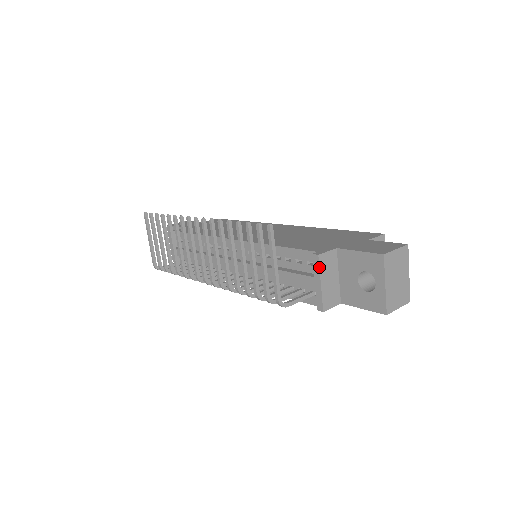
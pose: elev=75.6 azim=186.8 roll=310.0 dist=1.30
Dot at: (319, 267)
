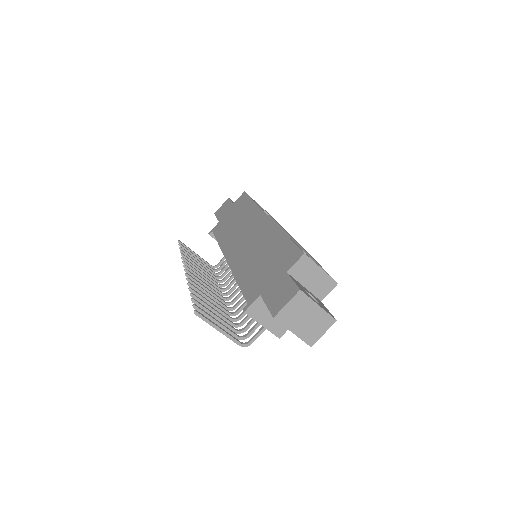
Dot at: occluded
